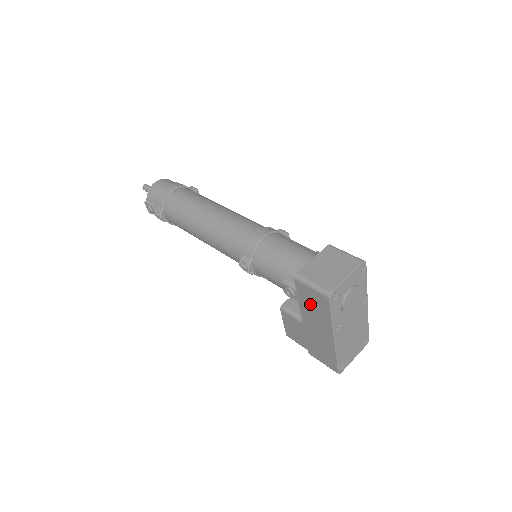
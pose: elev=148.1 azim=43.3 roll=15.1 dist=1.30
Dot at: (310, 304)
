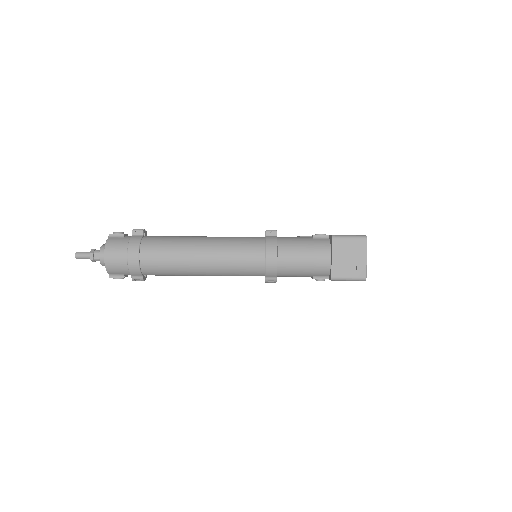
Dot at: occluded
